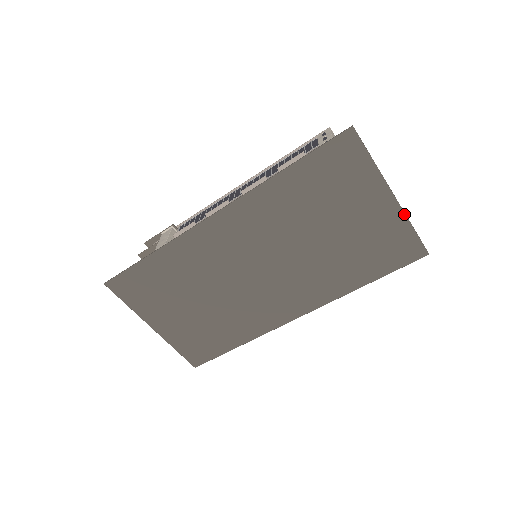
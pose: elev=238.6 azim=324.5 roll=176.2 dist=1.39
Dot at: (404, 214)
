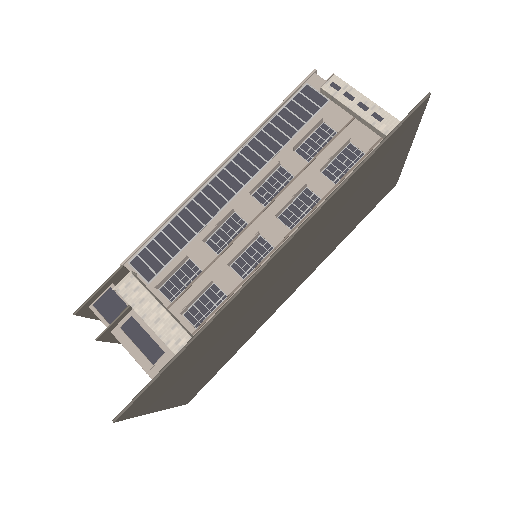
Dot at: (405, 160)
